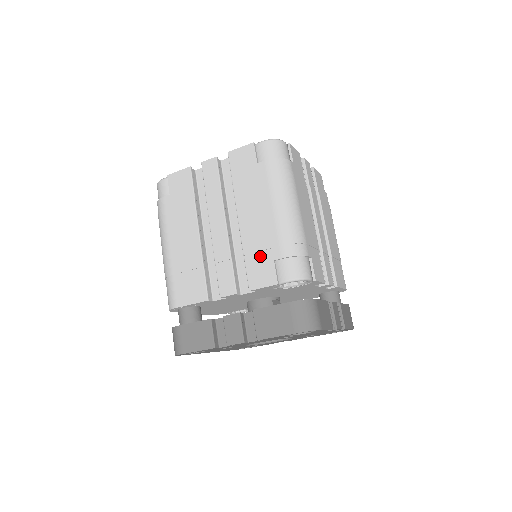
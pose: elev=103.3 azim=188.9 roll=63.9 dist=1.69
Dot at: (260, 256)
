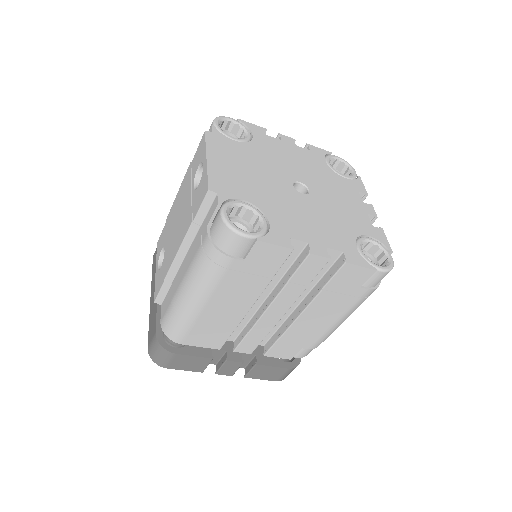
Dot at: (294, 343)
